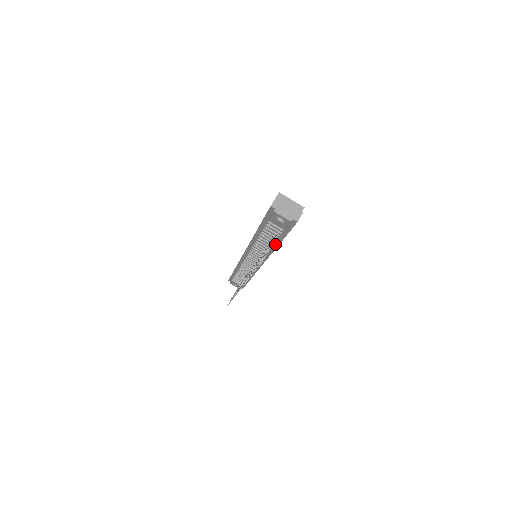
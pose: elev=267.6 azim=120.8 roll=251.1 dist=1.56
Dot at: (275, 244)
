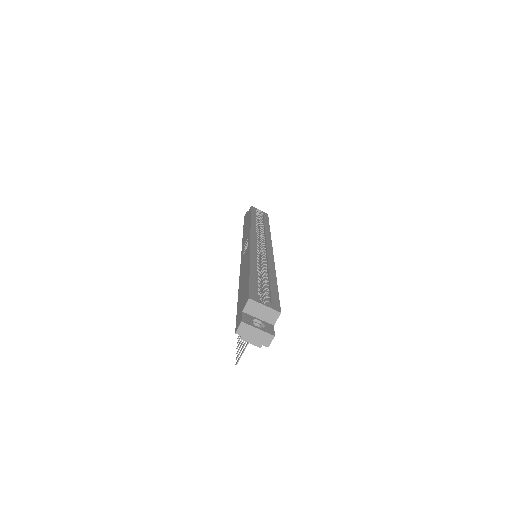
Dot at: occluded
